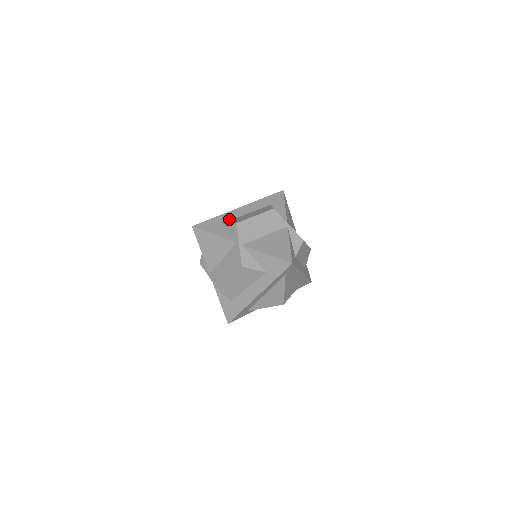
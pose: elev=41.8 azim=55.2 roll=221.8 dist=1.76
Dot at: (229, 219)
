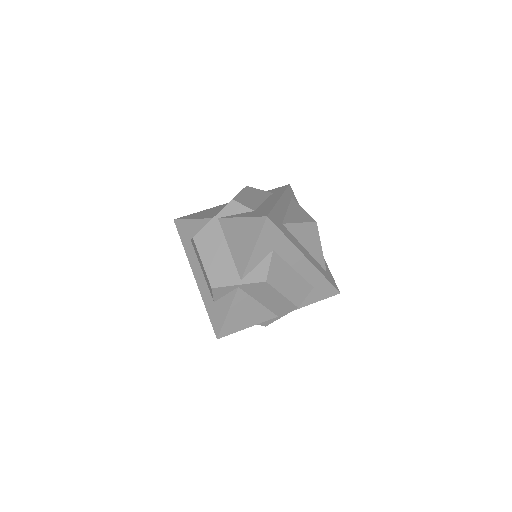
Dot at: occluded
